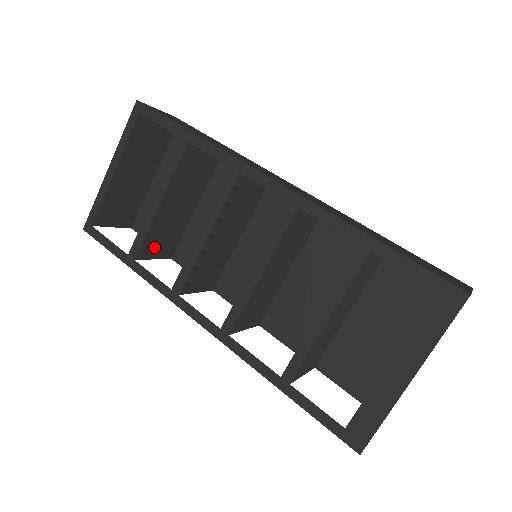
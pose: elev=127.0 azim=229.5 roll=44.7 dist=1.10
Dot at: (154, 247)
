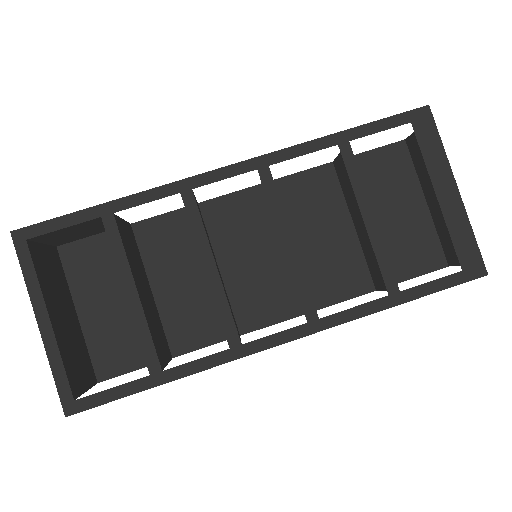
Dot at: (160, 349)
